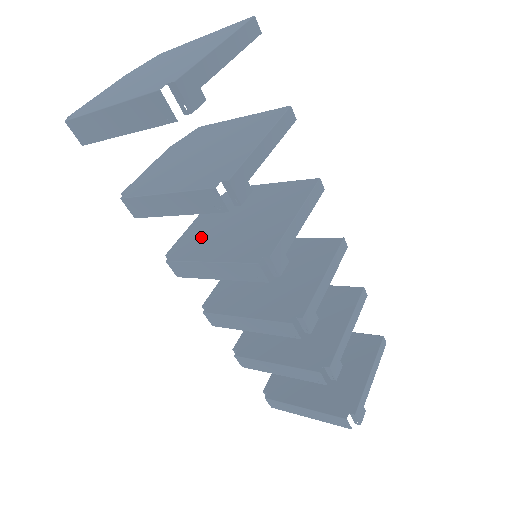
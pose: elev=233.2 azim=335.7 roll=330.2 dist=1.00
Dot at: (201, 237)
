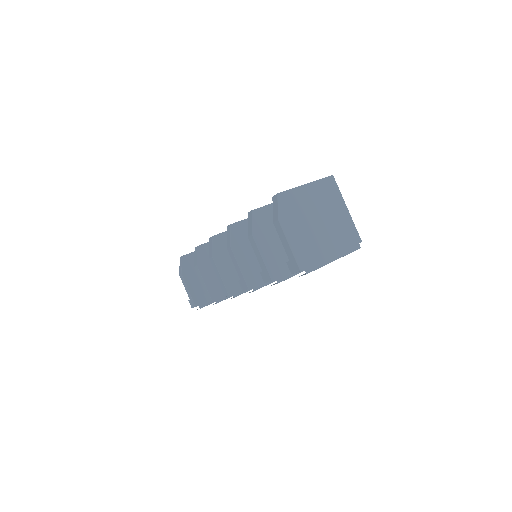
Dot at: (257, 268)
